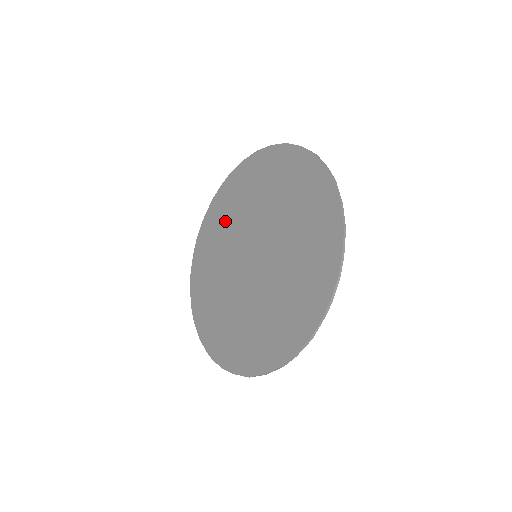
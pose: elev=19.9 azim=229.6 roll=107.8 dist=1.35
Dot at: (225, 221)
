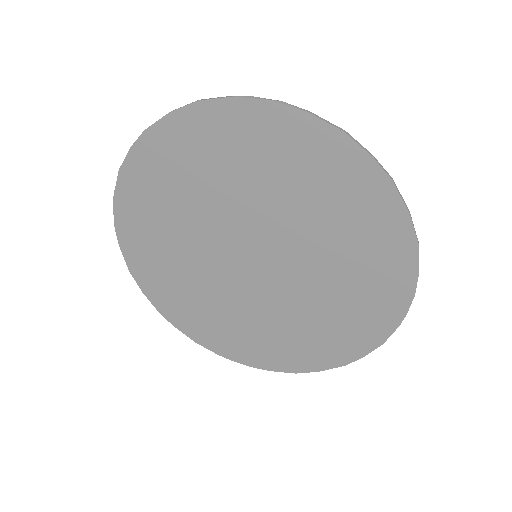
Dot at: (171, 209)
